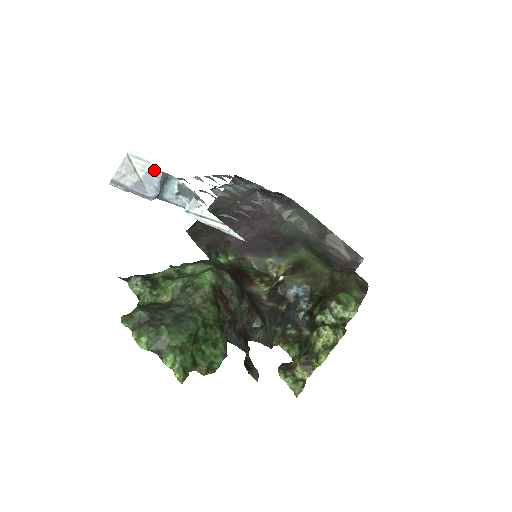
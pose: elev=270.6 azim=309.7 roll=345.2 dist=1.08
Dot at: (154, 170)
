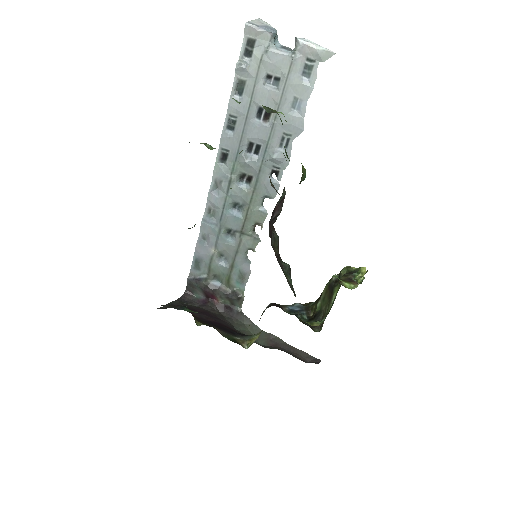
Dot at: (273, 28)
